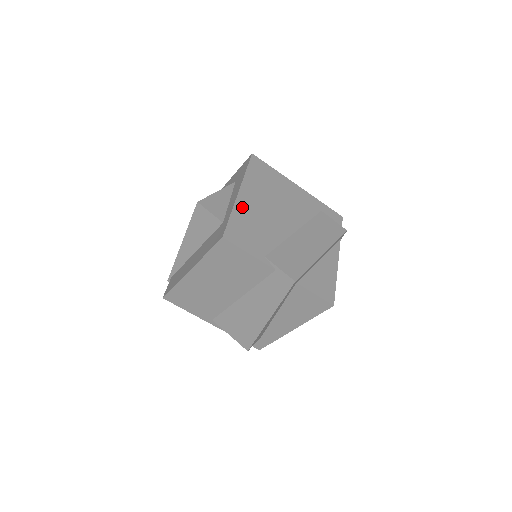
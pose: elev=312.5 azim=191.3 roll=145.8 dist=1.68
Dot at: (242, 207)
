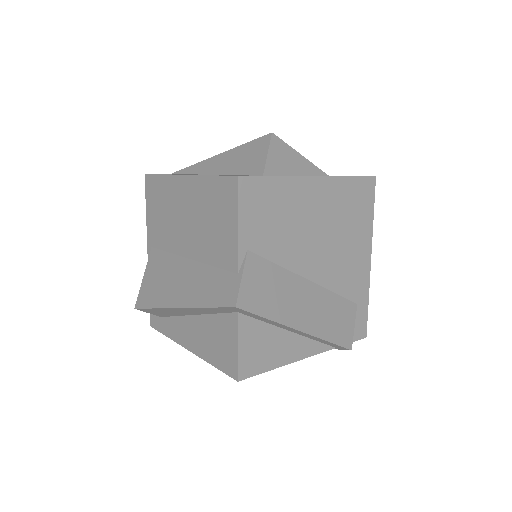
Dot at: (298, 189)
